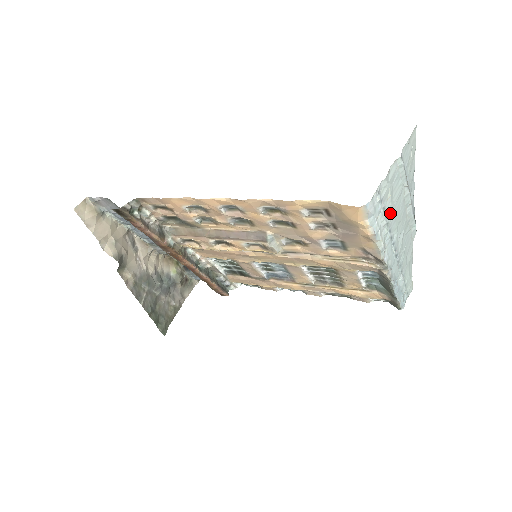
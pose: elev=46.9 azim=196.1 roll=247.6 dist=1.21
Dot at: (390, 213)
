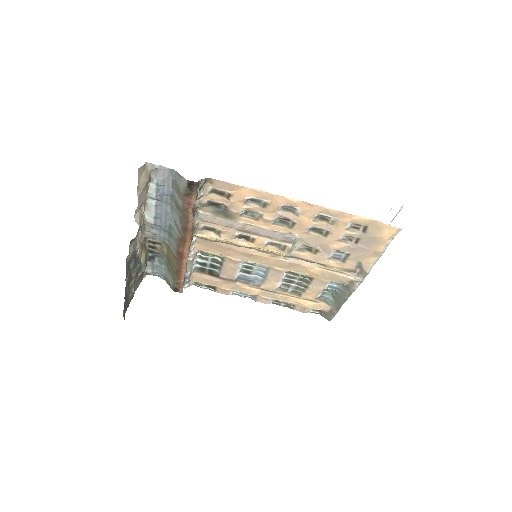
Dot at: occluded
